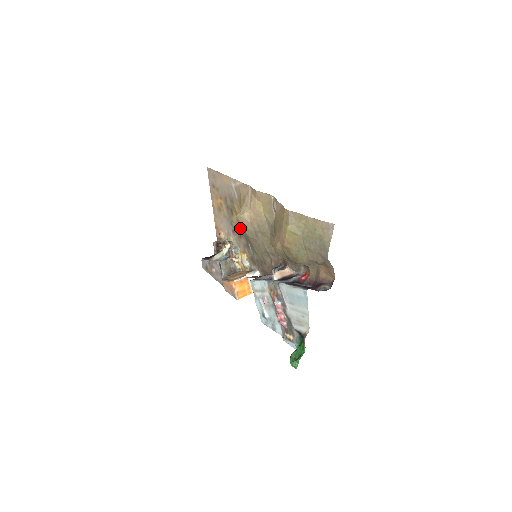
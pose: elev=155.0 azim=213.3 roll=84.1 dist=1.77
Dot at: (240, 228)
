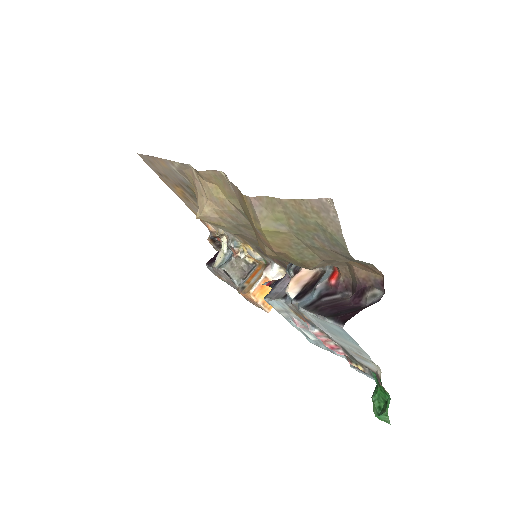
Dot at: occluded
